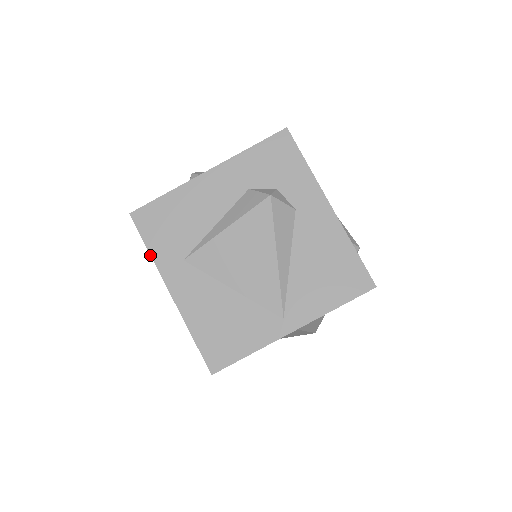
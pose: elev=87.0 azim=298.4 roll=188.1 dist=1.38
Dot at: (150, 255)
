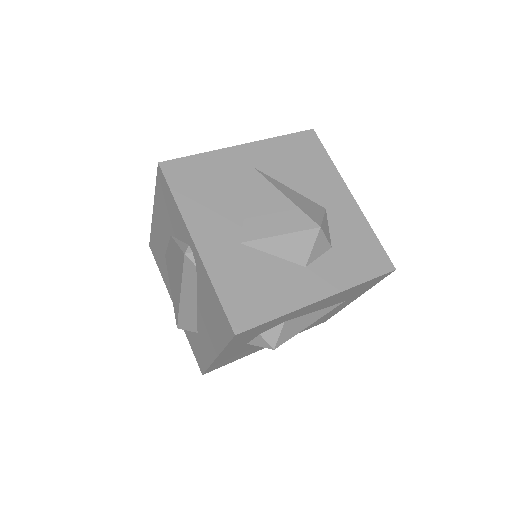
Dot at: (151, 228)
